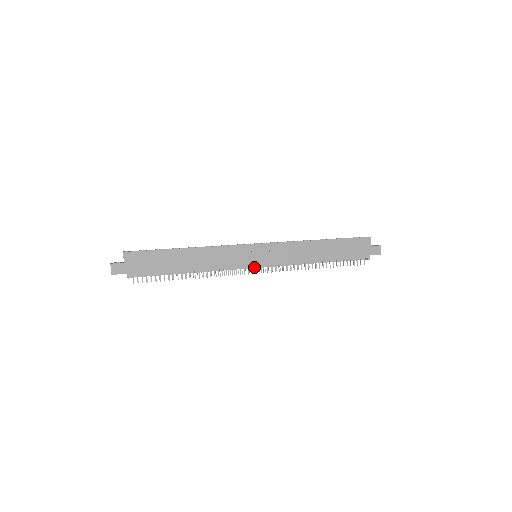
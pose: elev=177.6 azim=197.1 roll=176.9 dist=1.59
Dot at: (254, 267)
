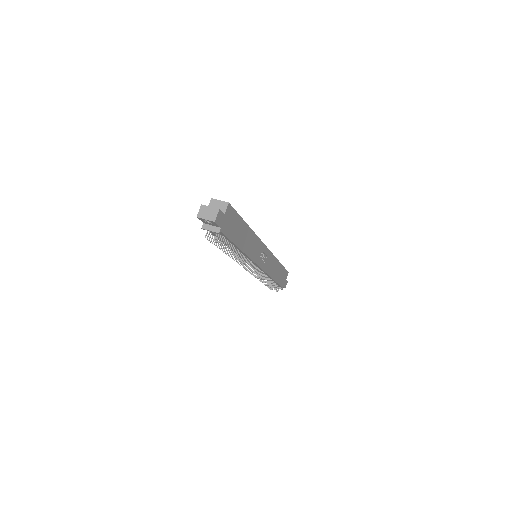
Dot at: occluded
